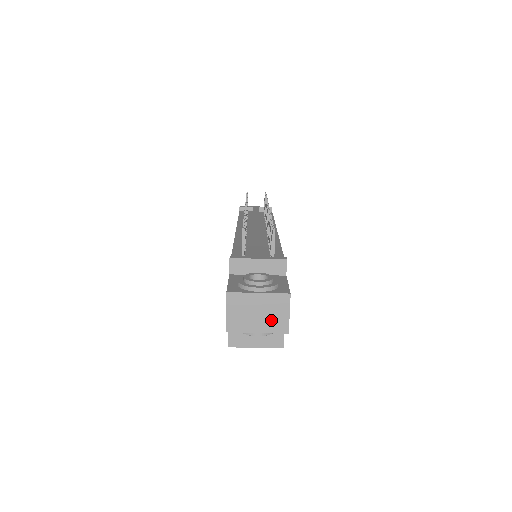
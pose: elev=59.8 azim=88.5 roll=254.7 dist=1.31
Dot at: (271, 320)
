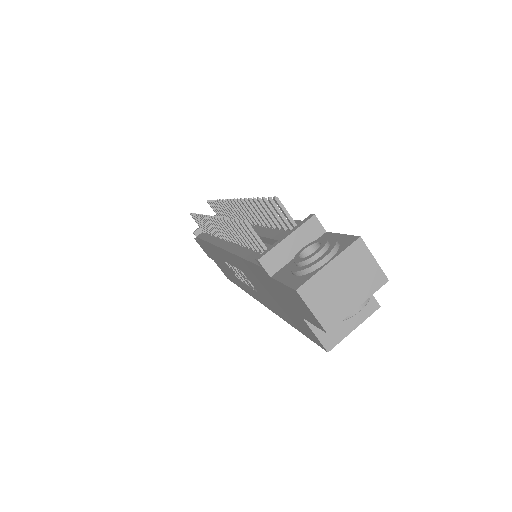
Dot at: (362, 281)
